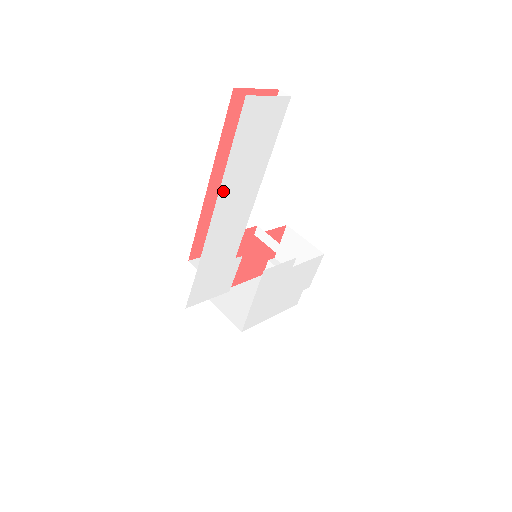
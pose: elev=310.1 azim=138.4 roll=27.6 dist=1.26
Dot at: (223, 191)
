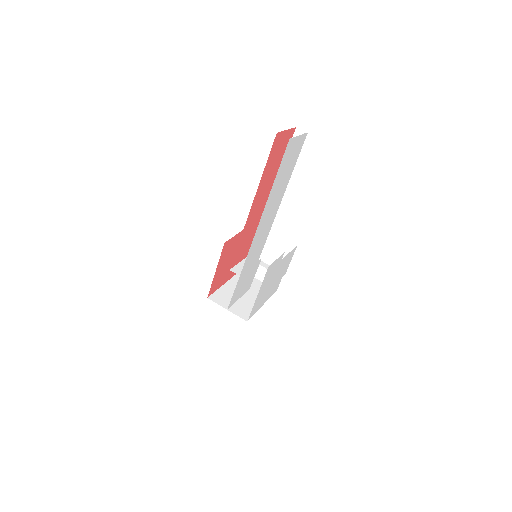
Dot at: (264, 211)
